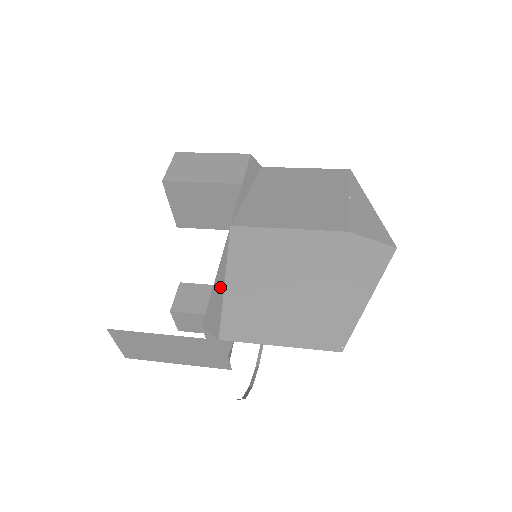
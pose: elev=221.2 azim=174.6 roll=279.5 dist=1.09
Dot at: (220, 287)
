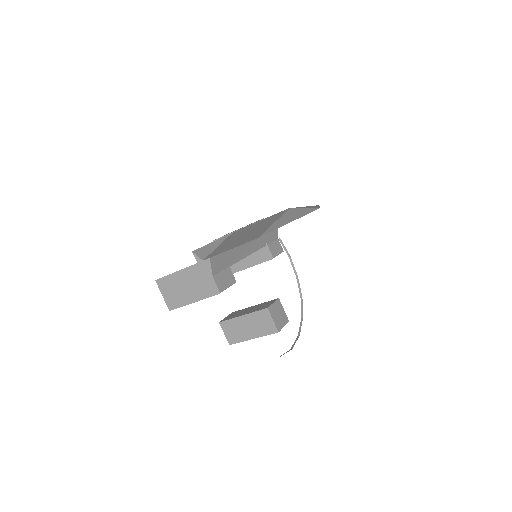
Dot at: (213, 247)
